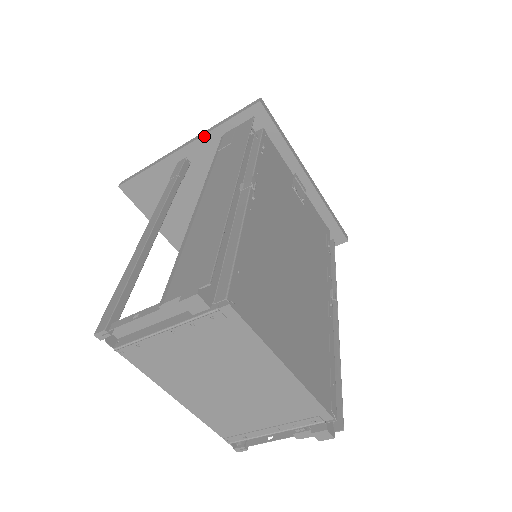
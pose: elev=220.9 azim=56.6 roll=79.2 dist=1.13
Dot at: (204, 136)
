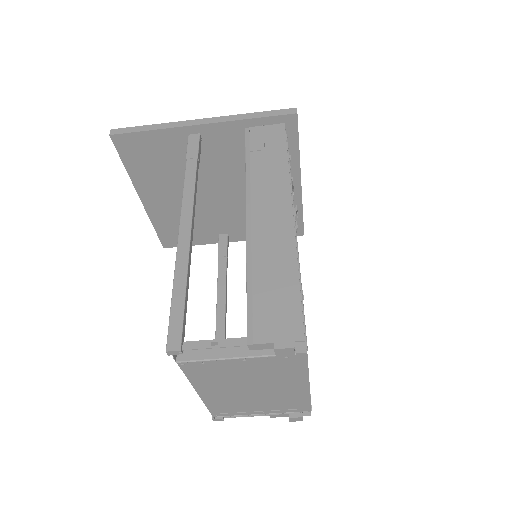
Dot at: (228, 122)
